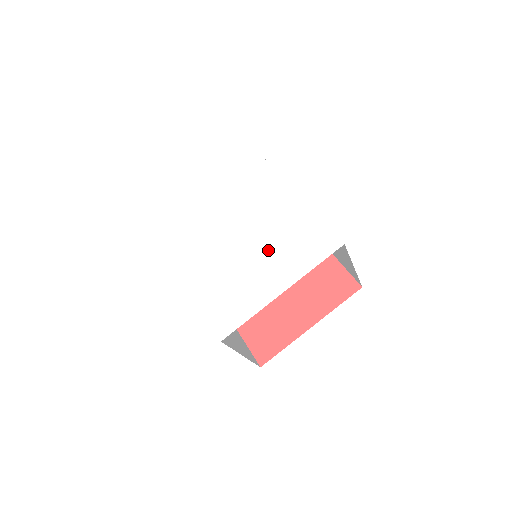
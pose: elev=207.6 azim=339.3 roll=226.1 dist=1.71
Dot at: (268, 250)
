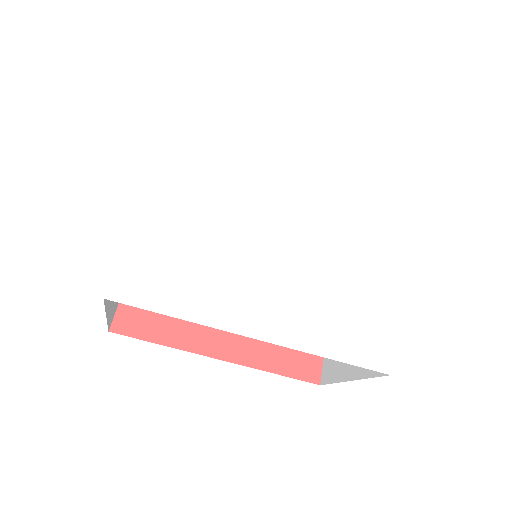
Dot at: (337, 228)
